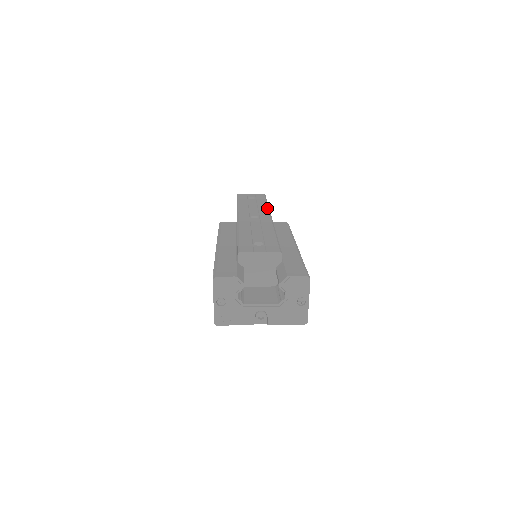
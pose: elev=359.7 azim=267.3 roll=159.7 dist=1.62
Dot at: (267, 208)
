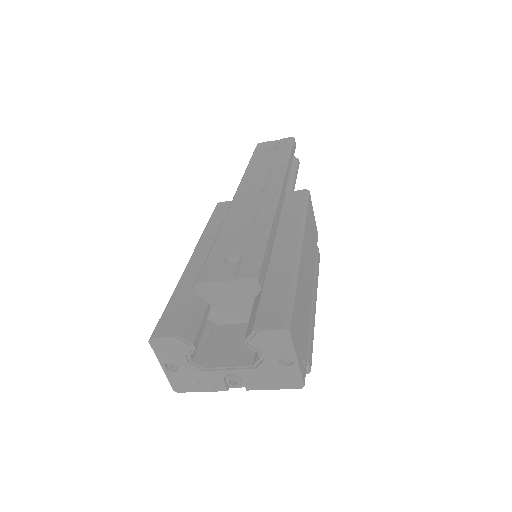
Dot at: (282, 169)
